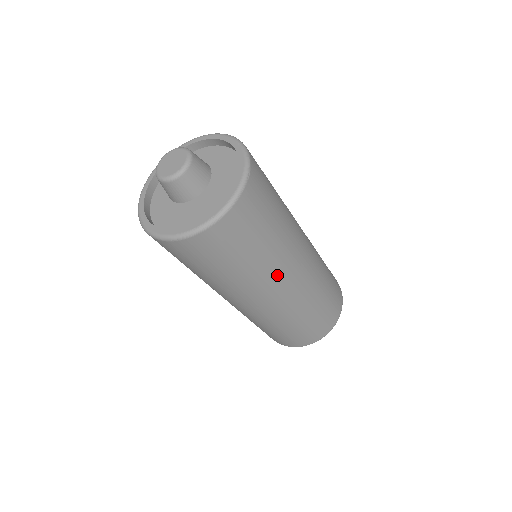
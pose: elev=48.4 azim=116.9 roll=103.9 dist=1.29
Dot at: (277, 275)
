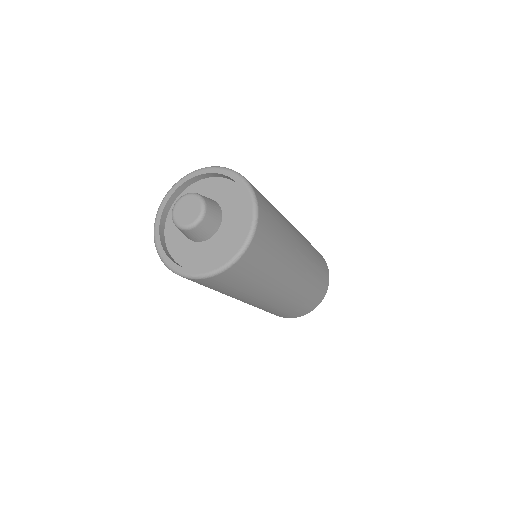
Dot at: (280, 282)
